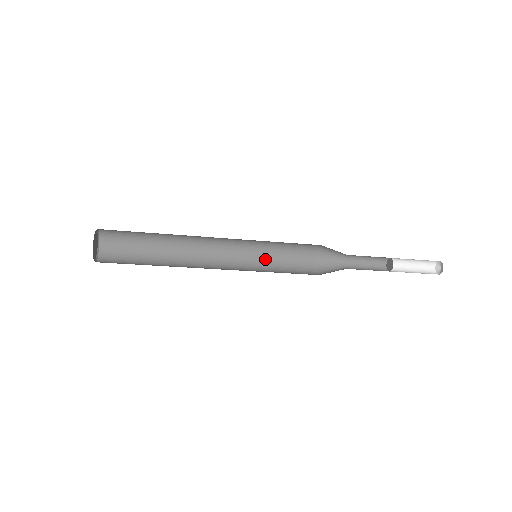
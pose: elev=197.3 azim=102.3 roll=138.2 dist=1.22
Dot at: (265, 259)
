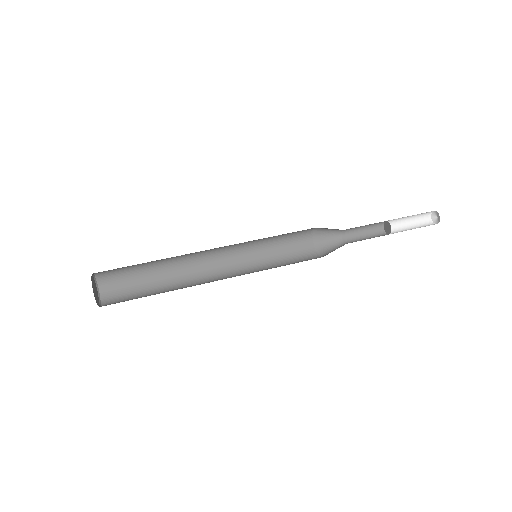
Dot at: occluded
